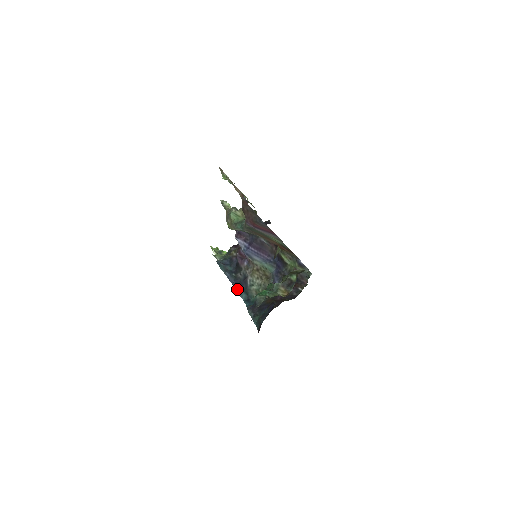
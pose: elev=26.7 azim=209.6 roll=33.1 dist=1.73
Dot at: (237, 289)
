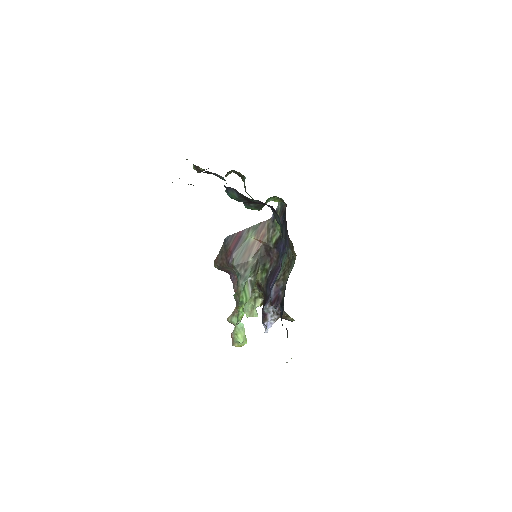
Dot at: occluded
